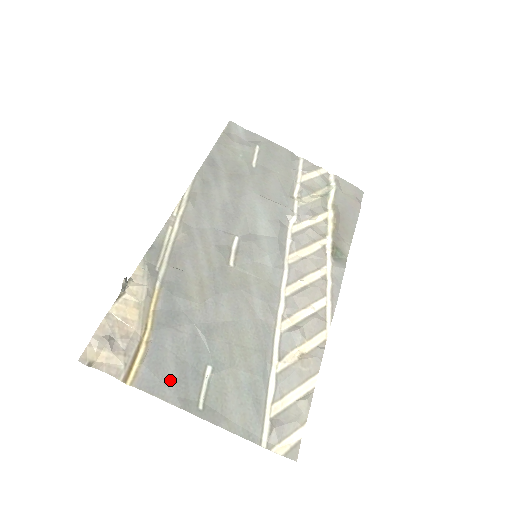
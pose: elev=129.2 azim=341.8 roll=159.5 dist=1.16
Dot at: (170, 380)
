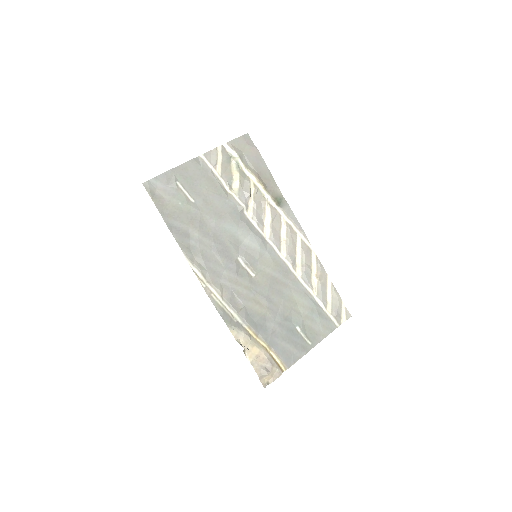
Dot at: (293, 351)
